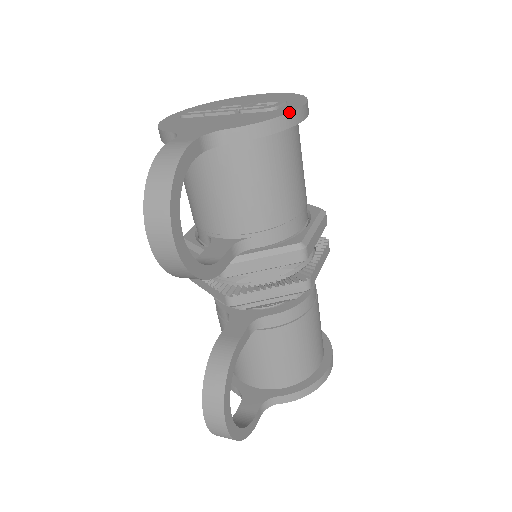
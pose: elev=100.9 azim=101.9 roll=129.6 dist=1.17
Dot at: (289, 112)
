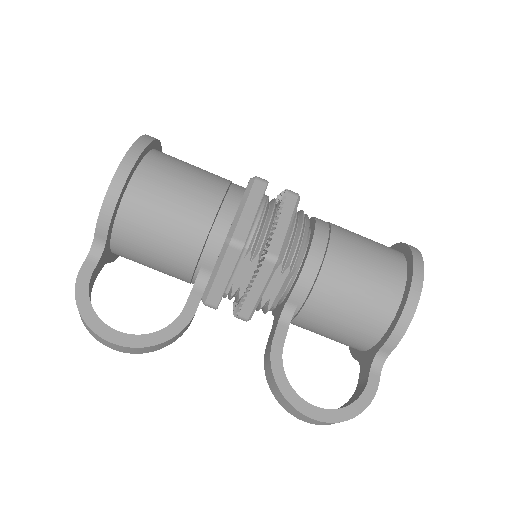
Dot at: (111, 180)
